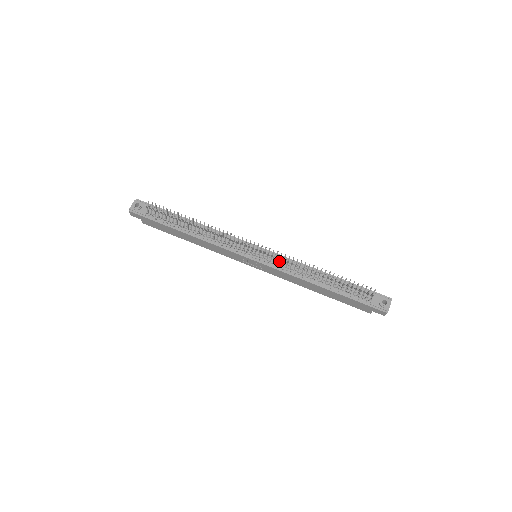
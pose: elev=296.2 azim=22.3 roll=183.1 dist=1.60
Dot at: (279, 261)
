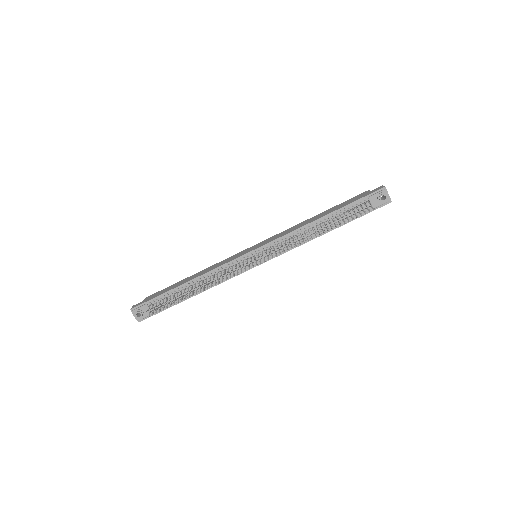
Dot at: (279, 250)
